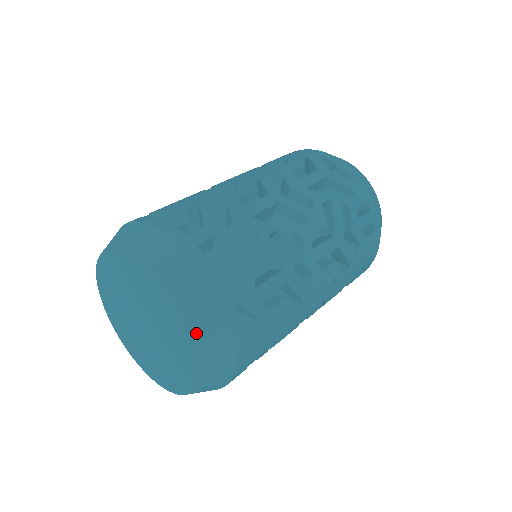
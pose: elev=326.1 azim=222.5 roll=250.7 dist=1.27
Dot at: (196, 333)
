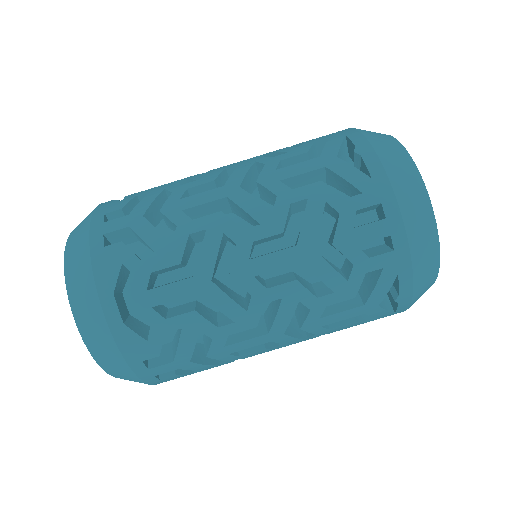
Dot at: occluded
